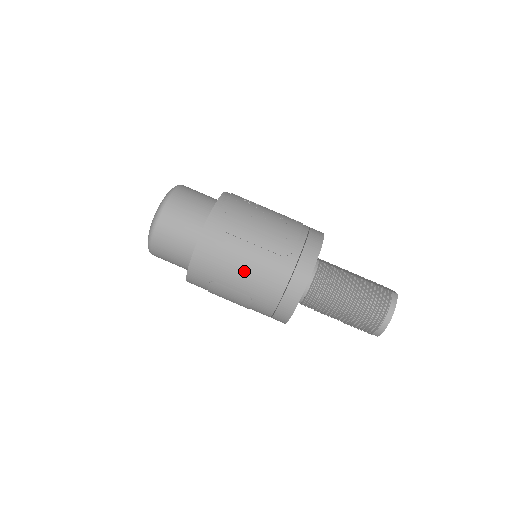
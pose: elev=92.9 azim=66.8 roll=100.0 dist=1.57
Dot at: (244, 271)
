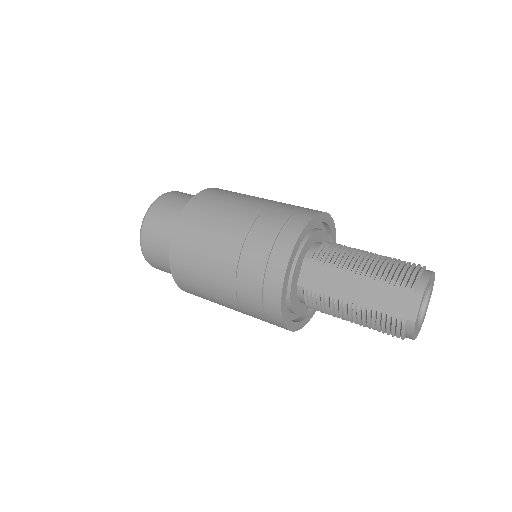
Dot at: (260, 198)
